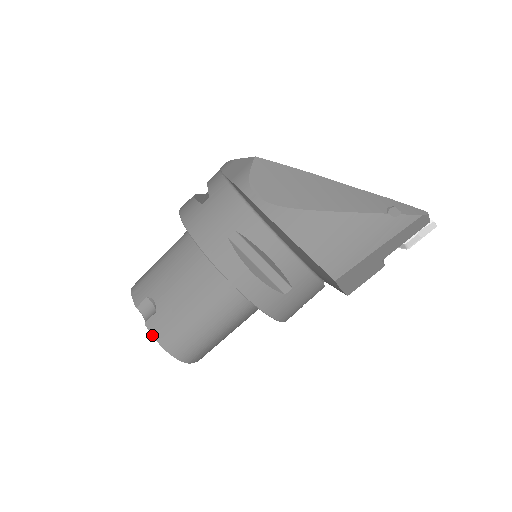
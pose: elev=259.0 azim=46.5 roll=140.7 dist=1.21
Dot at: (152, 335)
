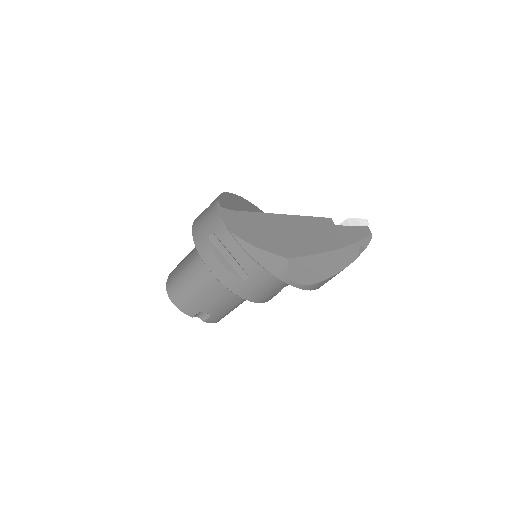
Dot at: occluded
